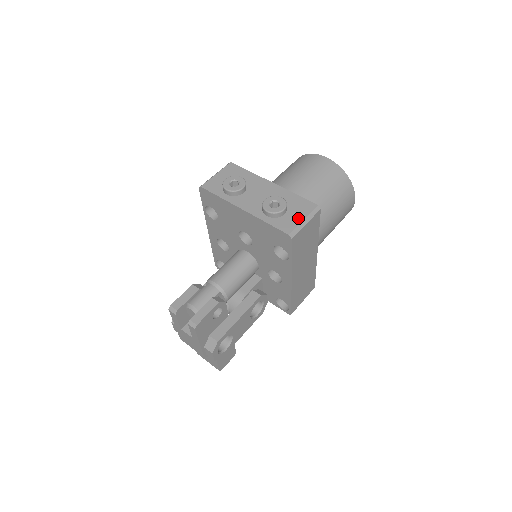
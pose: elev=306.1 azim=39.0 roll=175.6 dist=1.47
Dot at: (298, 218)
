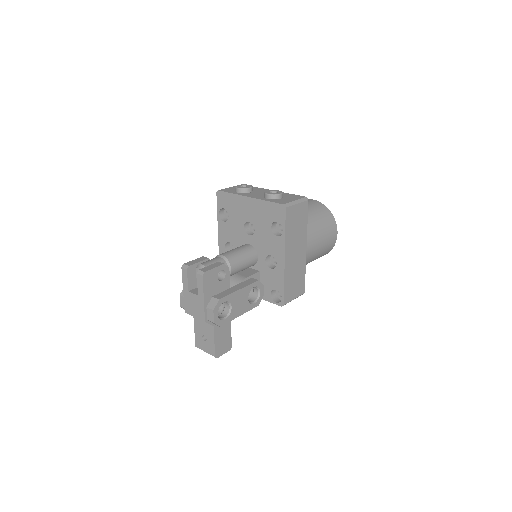
Dot at: (291, 200)
